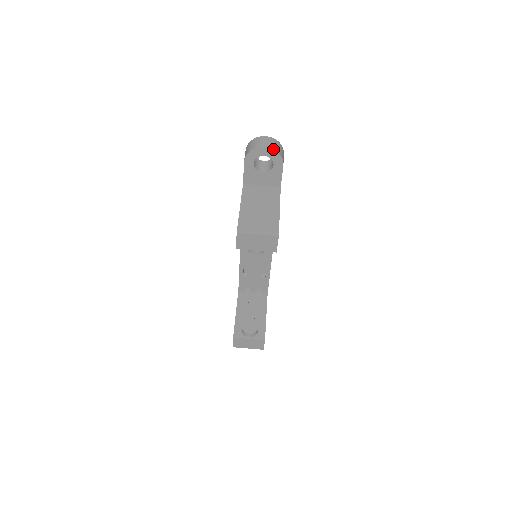
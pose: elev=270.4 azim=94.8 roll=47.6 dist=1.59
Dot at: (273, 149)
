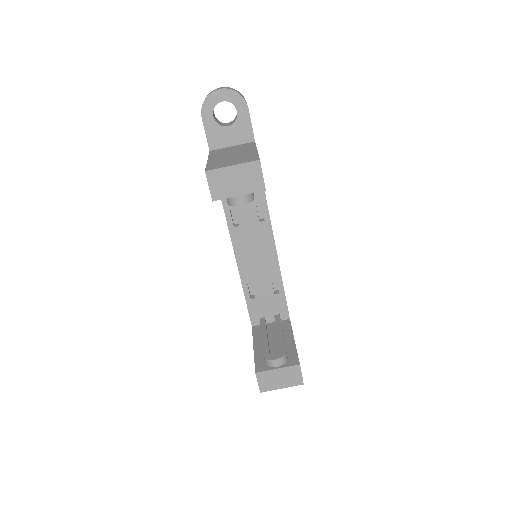
Dot at: (230, 89)
